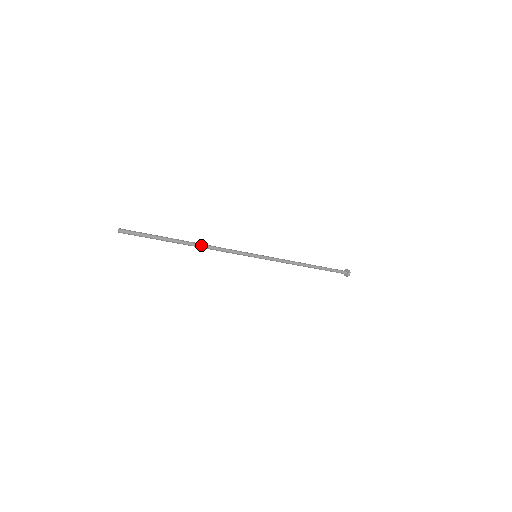
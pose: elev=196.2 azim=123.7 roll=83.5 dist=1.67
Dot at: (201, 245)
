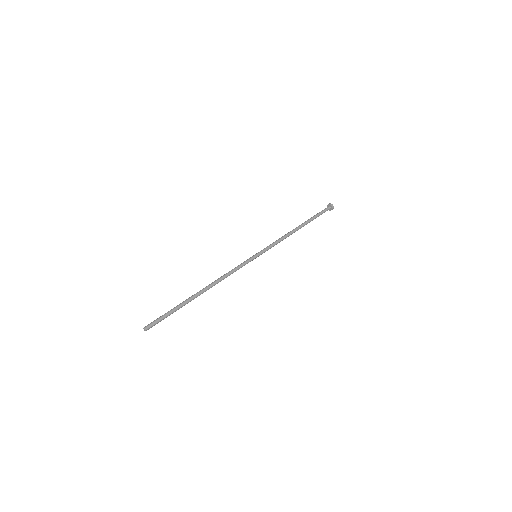
Dot at: occluded
